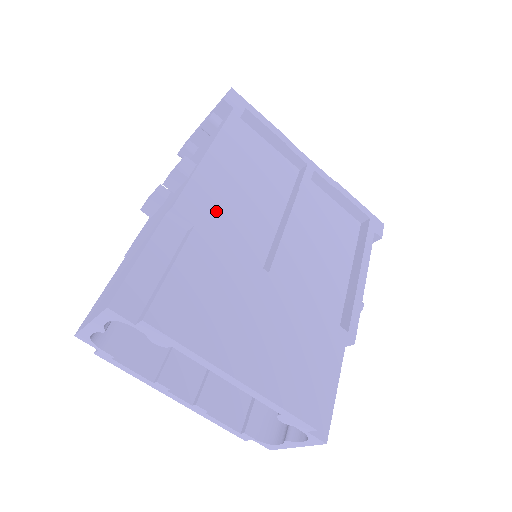
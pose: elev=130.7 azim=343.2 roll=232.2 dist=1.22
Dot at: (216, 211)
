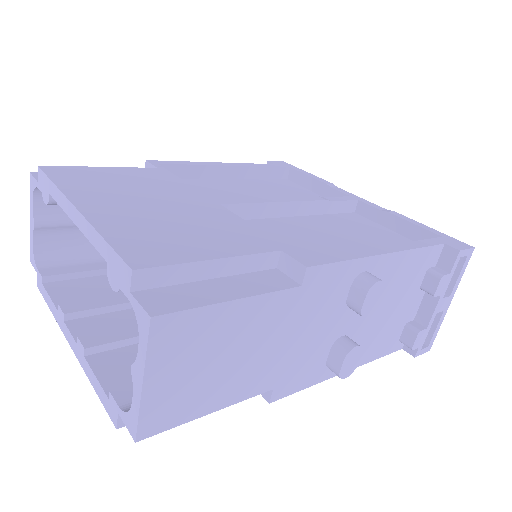
Dot at: (203, 188)
